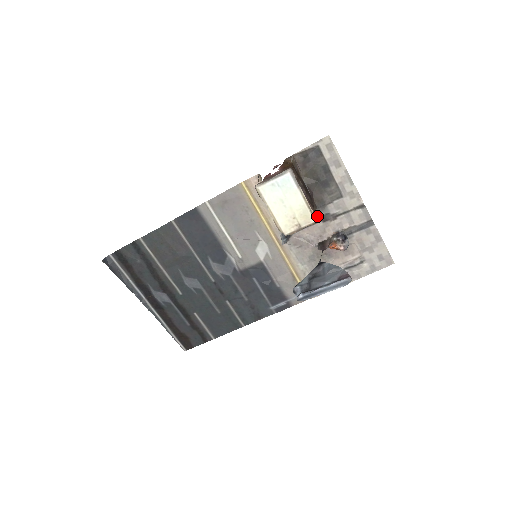
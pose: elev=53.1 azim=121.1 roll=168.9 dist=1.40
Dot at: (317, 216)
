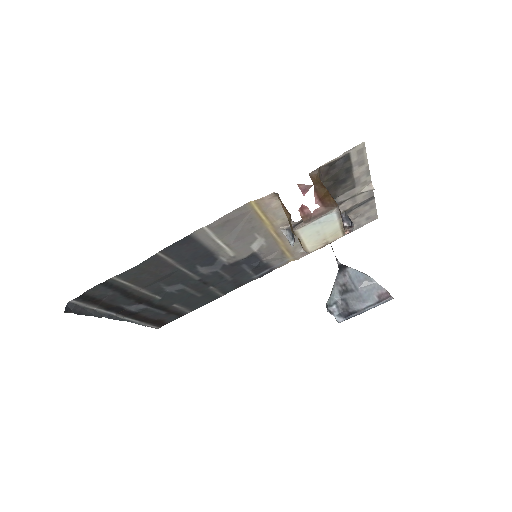
Dot at: occluded
